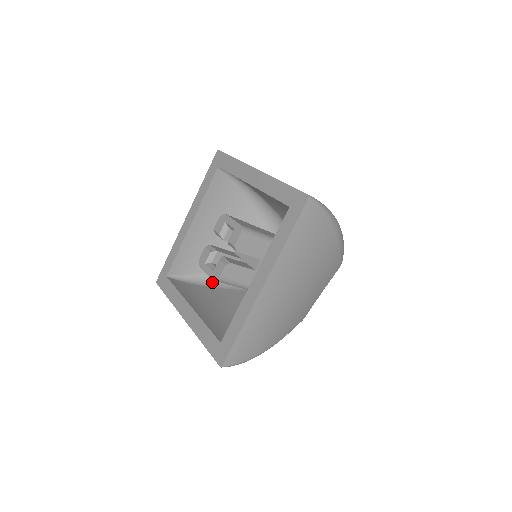
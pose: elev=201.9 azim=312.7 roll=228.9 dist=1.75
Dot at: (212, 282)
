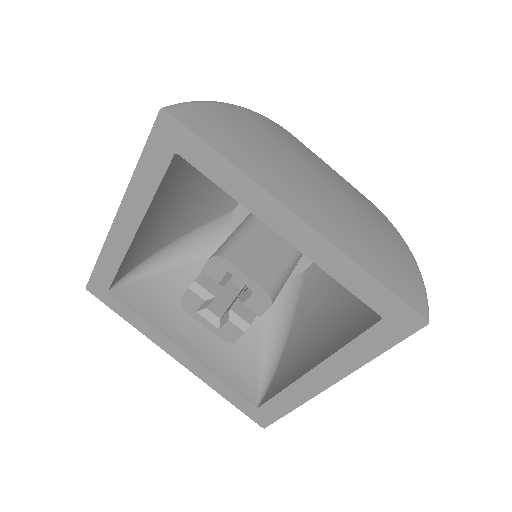
Dot at: (170, 258)
